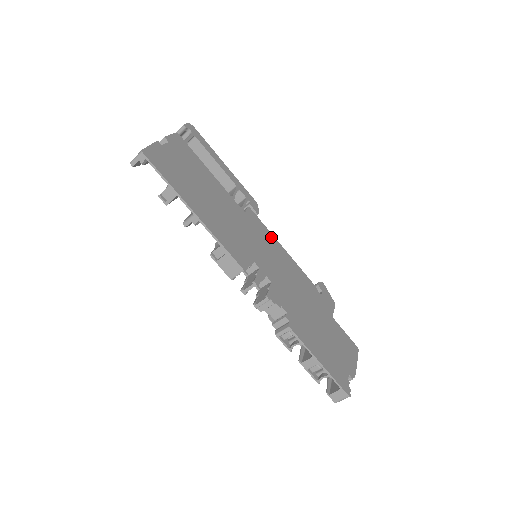
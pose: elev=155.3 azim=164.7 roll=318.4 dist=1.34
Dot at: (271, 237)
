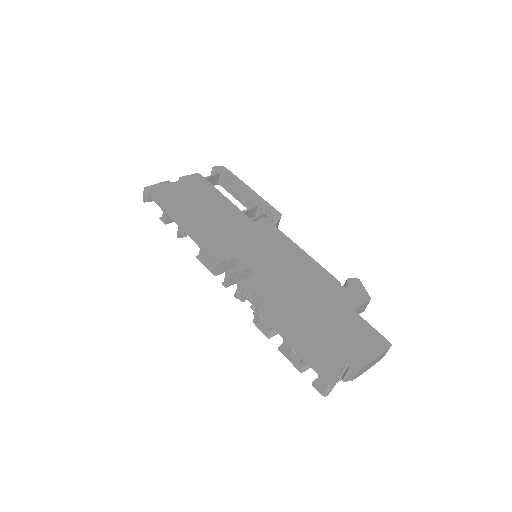
Dot at: (285, 239)
